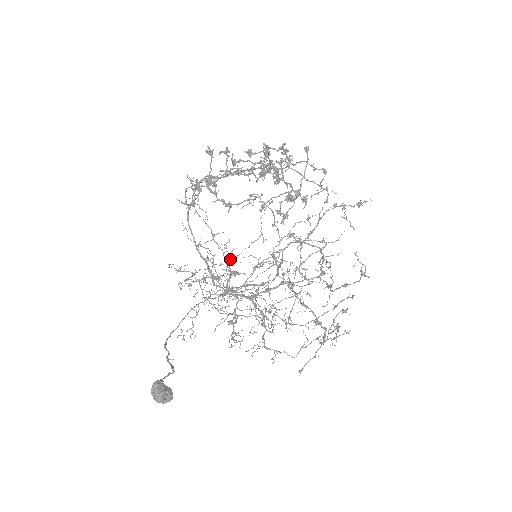
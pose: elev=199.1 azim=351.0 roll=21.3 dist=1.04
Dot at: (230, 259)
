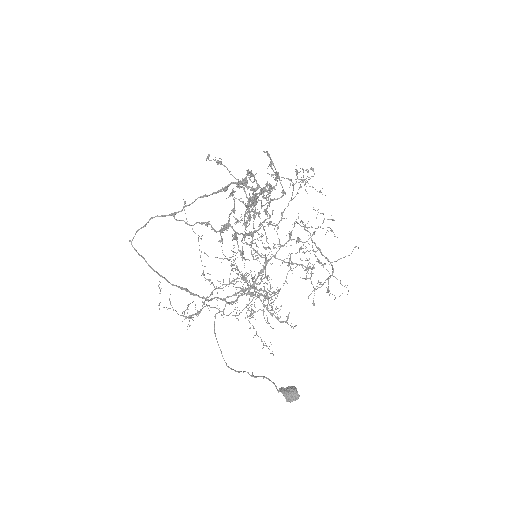
Dot at: occluded
